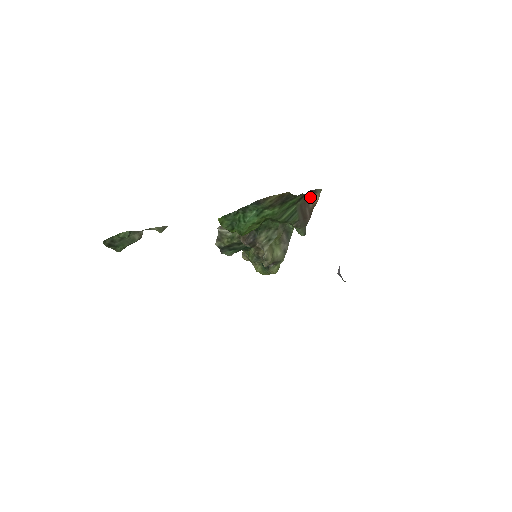
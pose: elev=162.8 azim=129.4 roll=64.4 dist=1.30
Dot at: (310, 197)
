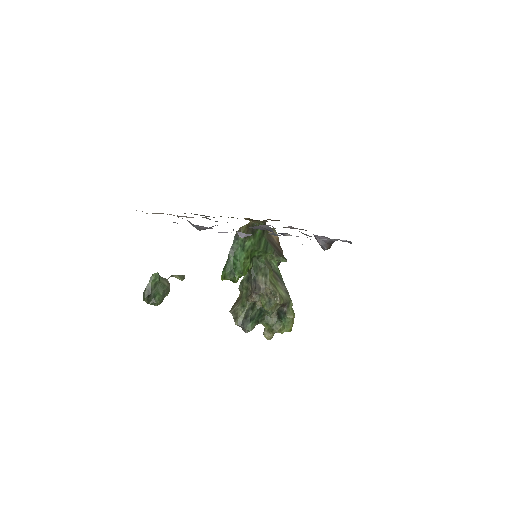
Dot at: occluded
